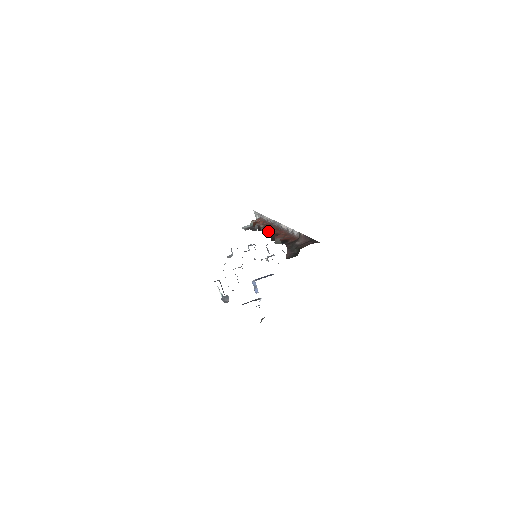
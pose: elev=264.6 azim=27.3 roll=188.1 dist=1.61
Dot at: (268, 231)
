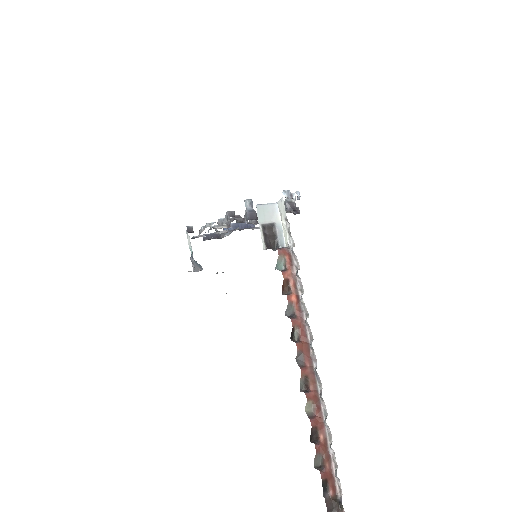
Dot at: (308, 400)
